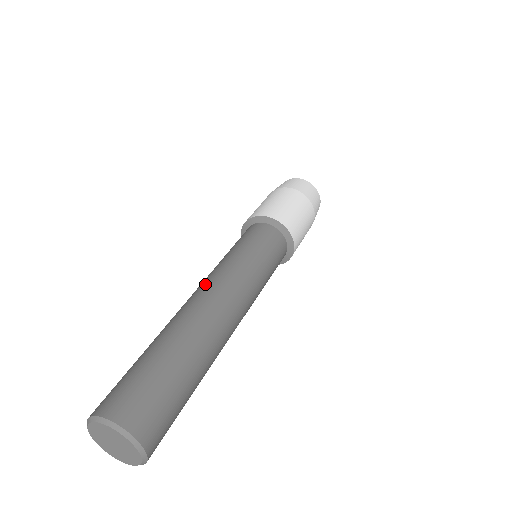
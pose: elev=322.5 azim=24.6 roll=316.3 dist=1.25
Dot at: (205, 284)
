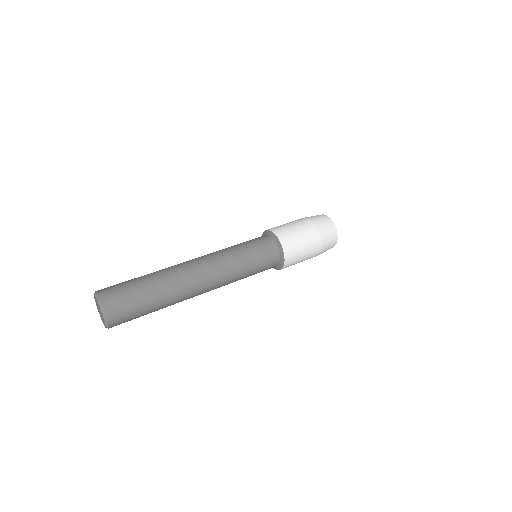
Dot at: (202, 257)
